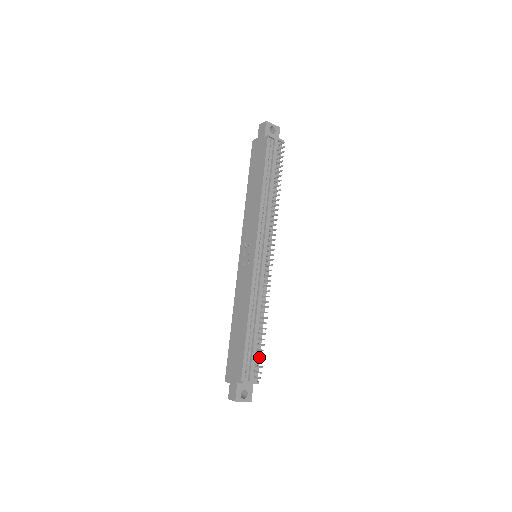
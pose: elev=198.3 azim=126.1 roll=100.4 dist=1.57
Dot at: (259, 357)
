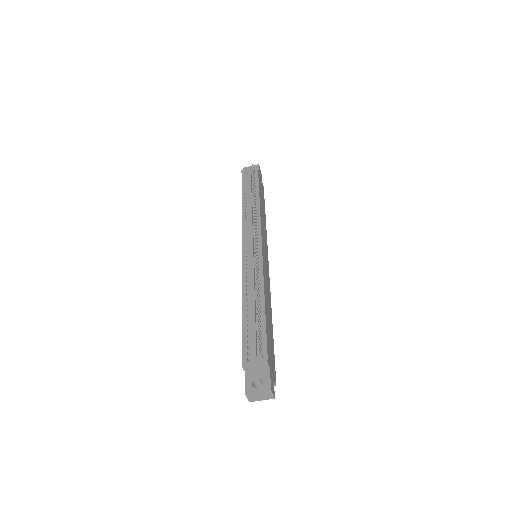
Dot at: (265, 335)
